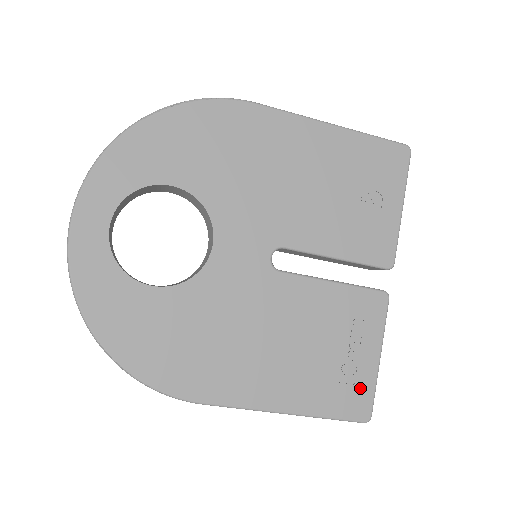
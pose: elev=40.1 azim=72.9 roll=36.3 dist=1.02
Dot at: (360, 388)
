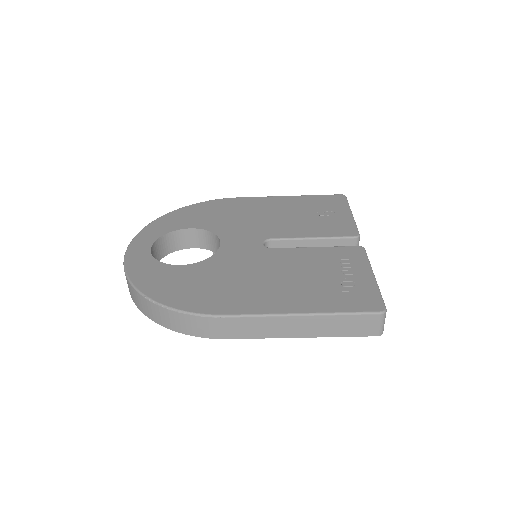
Dot at: (365, 293)
